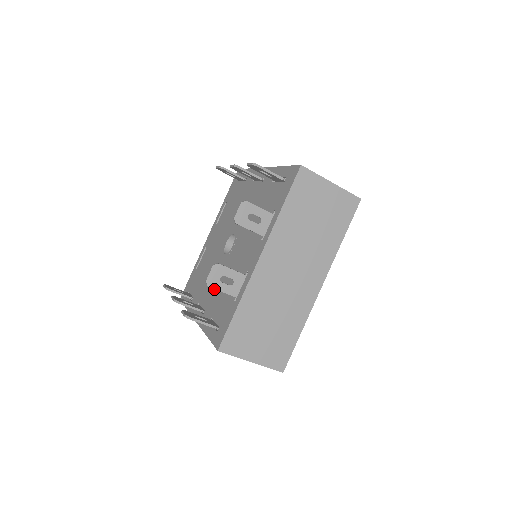
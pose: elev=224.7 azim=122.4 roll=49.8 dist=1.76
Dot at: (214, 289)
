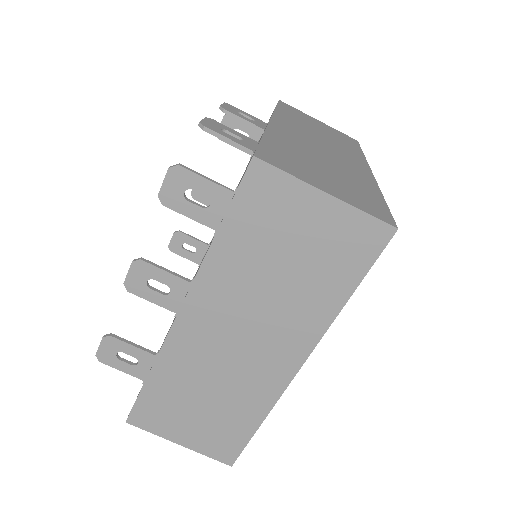
Dot at: occluded
